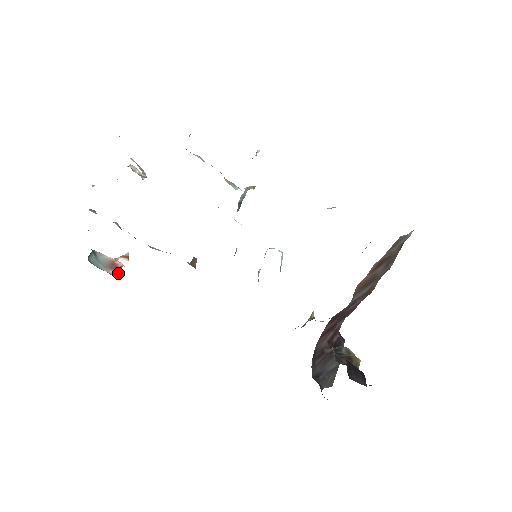
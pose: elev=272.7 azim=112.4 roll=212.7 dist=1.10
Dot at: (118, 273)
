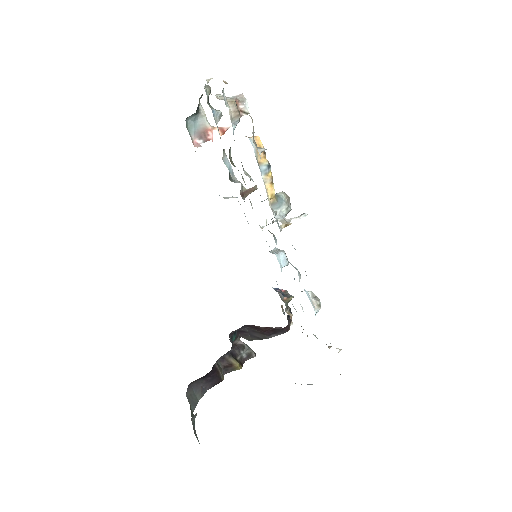
Dot at: (200, 145)
